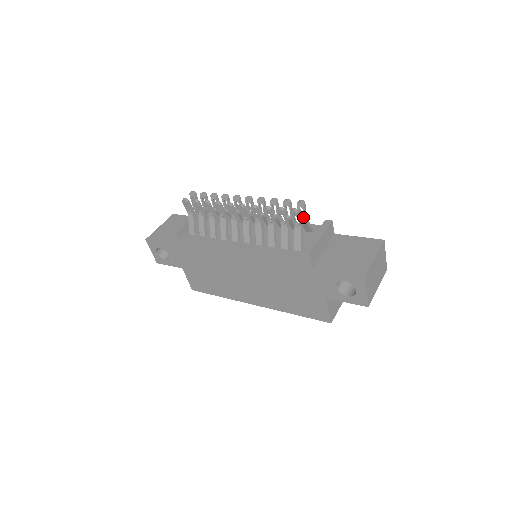
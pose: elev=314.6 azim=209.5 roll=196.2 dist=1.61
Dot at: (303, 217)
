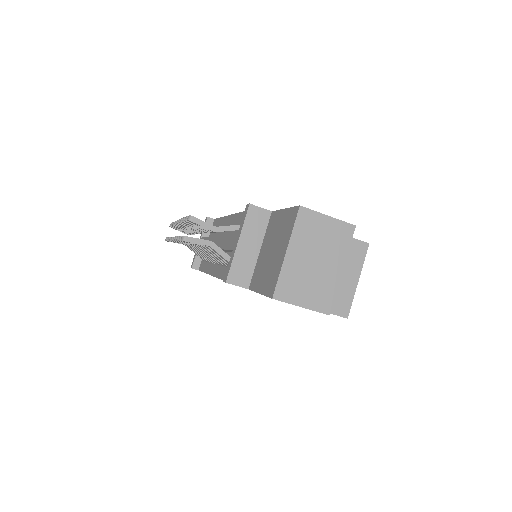
Dot at: (213, 226)
